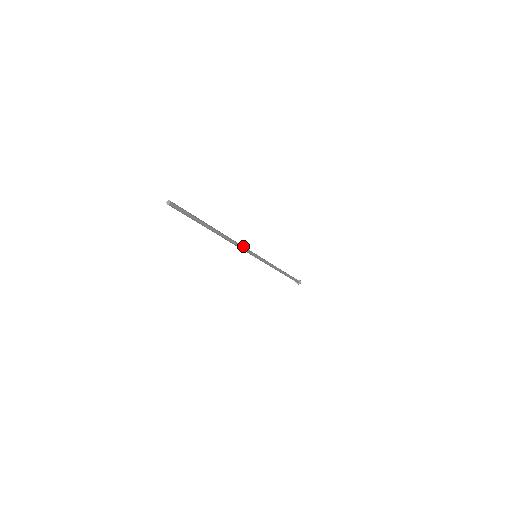
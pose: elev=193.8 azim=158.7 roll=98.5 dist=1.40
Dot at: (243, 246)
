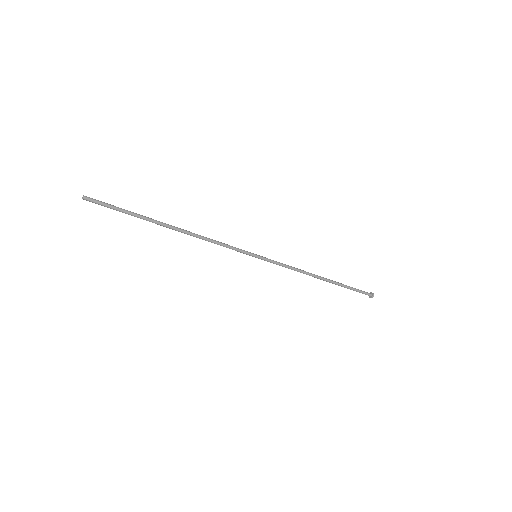
Dot at: (224, 244)
